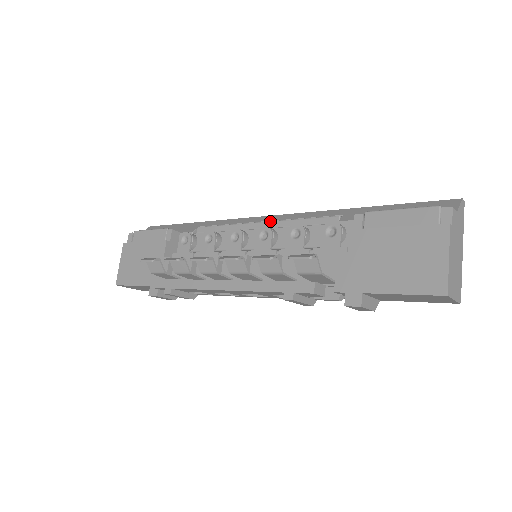
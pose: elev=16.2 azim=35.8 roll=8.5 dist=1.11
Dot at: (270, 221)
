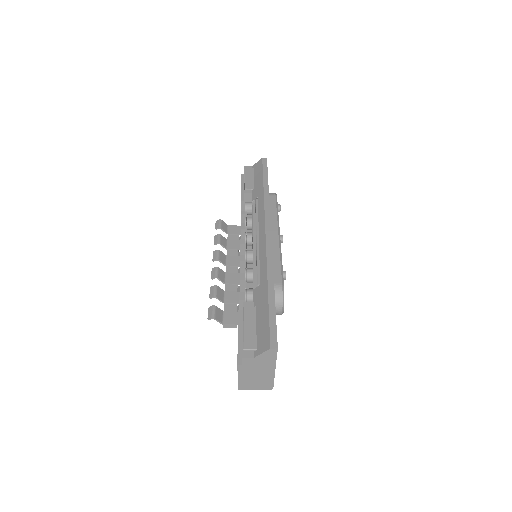
Dot at: (256, 243)
